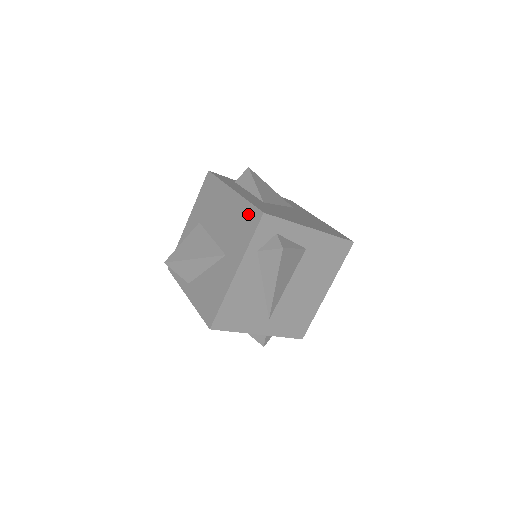
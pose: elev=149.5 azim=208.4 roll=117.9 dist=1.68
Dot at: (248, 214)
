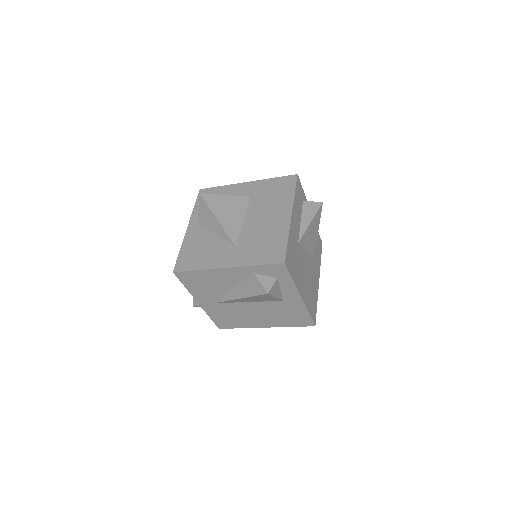
Dot at: (277, 247)
